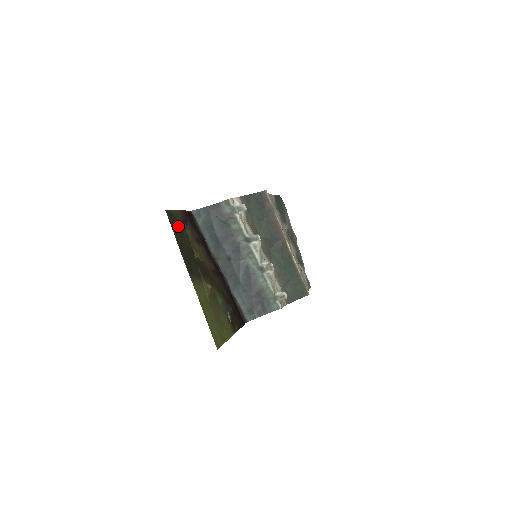
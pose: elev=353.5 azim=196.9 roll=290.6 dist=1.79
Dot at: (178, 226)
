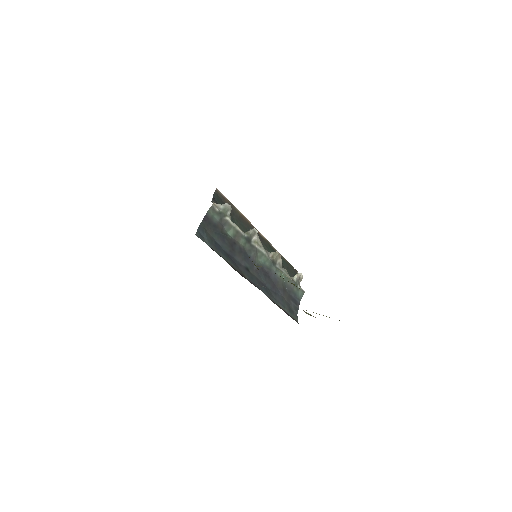
Dot at: occluded
